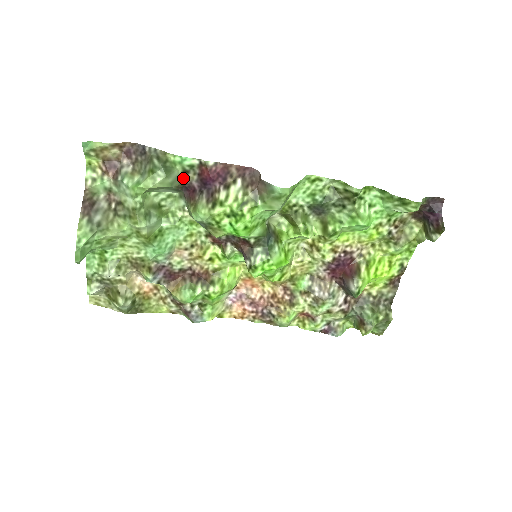
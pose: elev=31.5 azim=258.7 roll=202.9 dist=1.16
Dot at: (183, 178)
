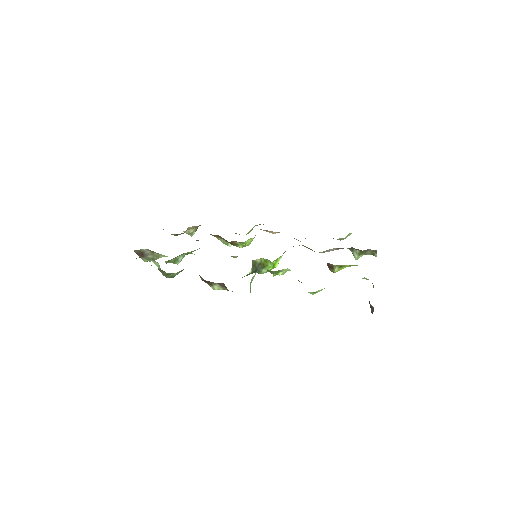
Dot at: occluded
